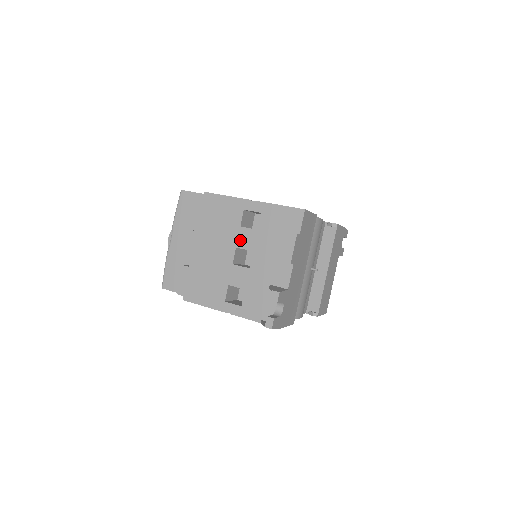
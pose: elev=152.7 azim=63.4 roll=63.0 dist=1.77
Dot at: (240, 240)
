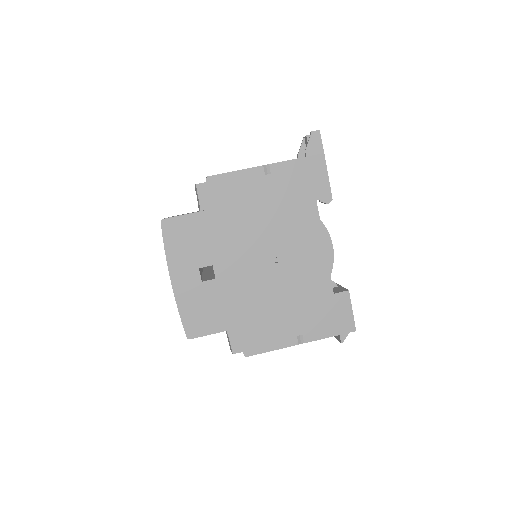
Dot at: occluded
